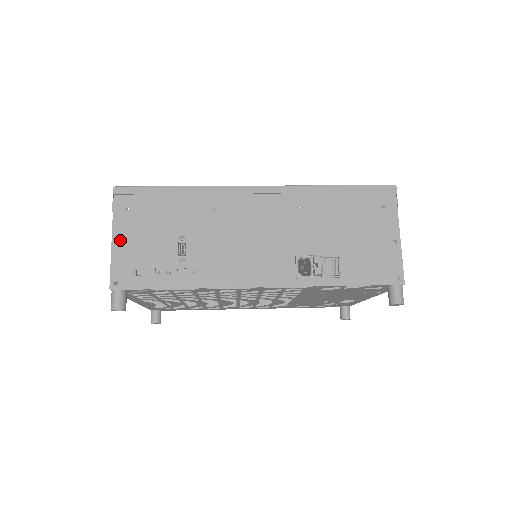
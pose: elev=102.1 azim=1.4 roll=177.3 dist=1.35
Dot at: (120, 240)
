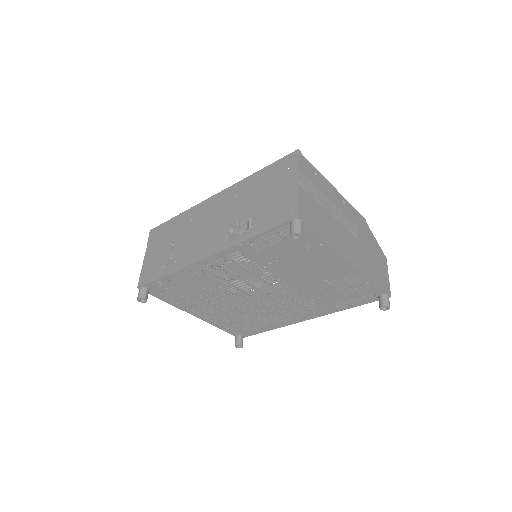
Dot at: (147, 258)
